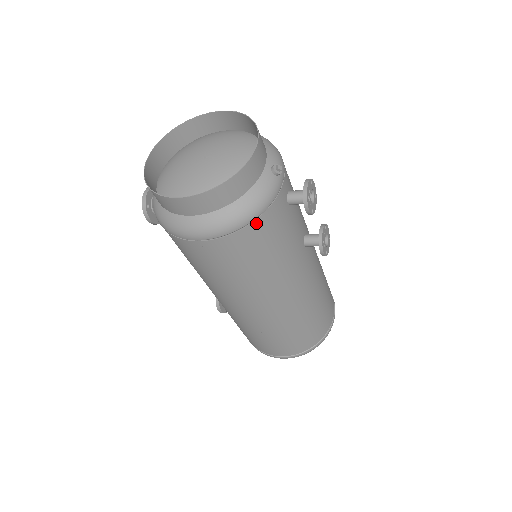
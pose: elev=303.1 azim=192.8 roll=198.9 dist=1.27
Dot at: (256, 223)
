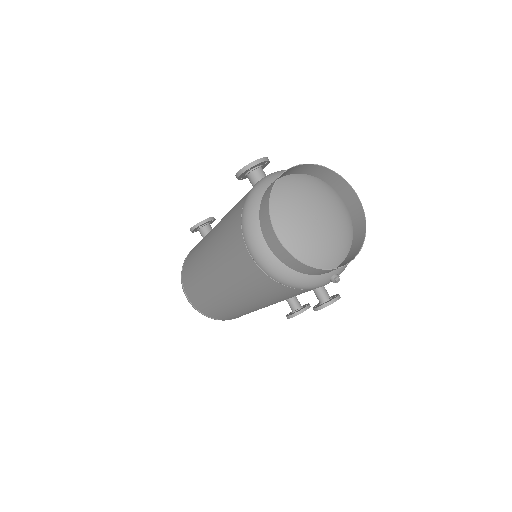
Dot at: (287, 288)
